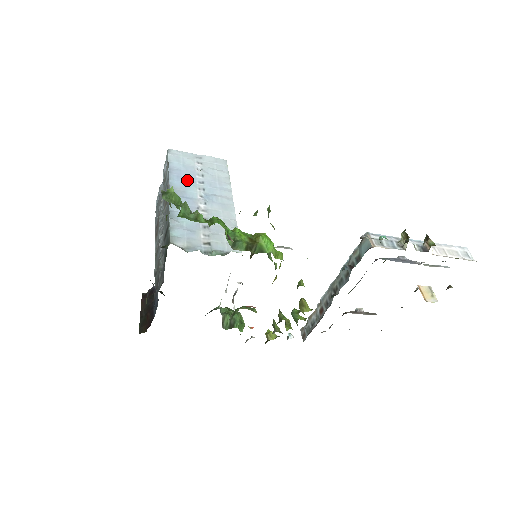
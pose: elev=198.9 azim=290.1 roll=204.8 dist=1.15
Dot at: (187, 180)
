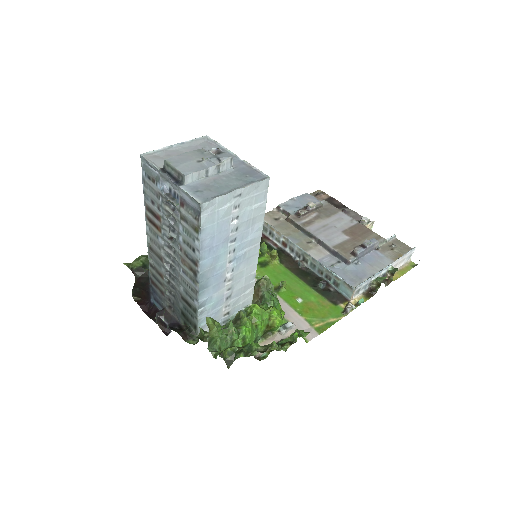
Dot at: (219, 249)
